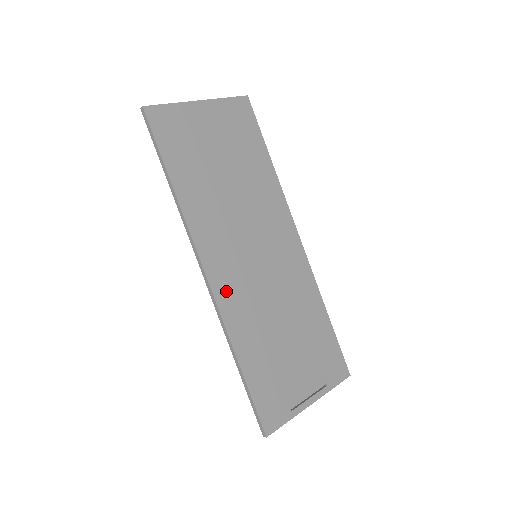
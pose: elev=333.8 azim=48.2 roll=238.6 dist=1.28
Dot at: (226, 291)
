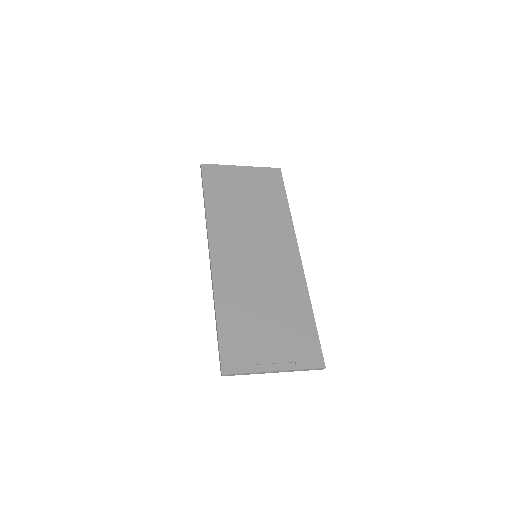
Dot at: (222, 268)
